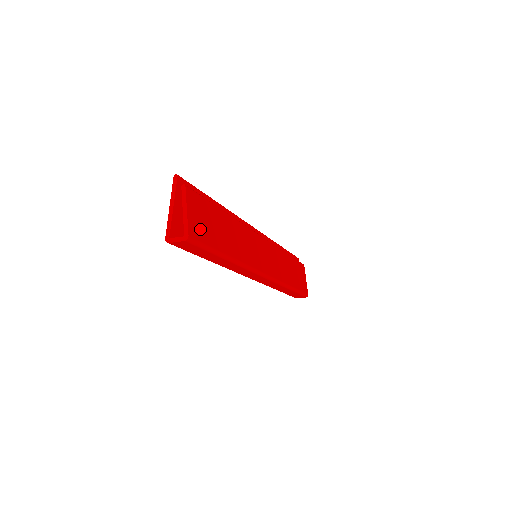
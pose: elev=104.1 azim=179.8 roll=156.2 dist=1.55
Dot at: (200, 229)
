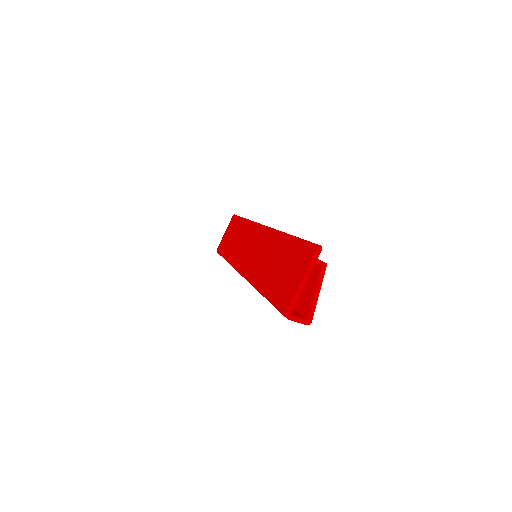
Dot at: occluded
